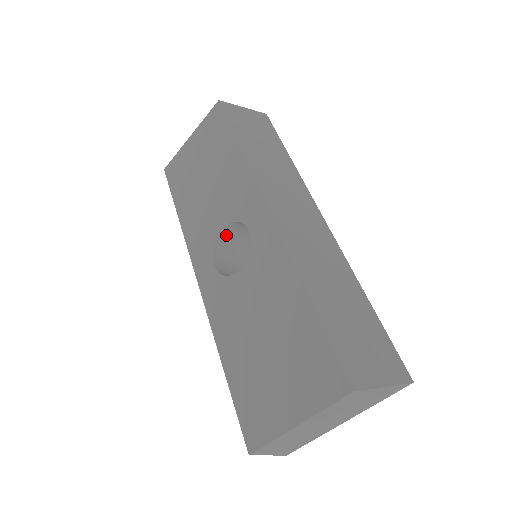
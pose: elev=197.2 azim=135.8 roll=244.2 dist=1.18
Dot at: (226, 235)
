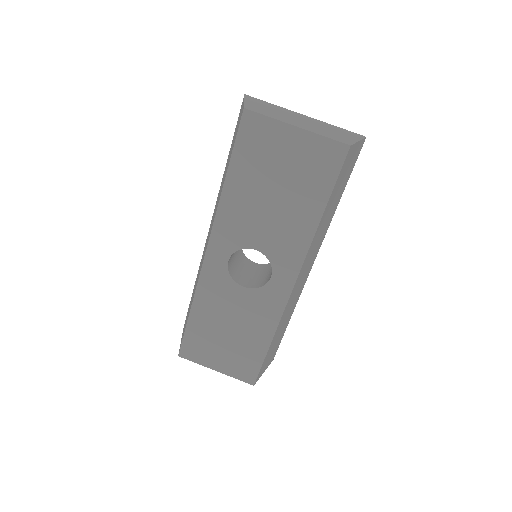
Dot at: occluded
